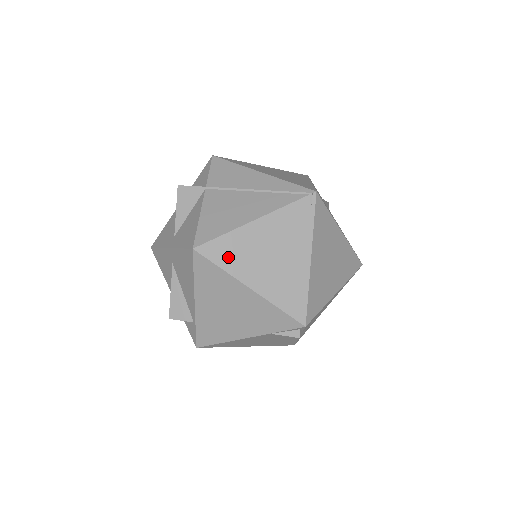
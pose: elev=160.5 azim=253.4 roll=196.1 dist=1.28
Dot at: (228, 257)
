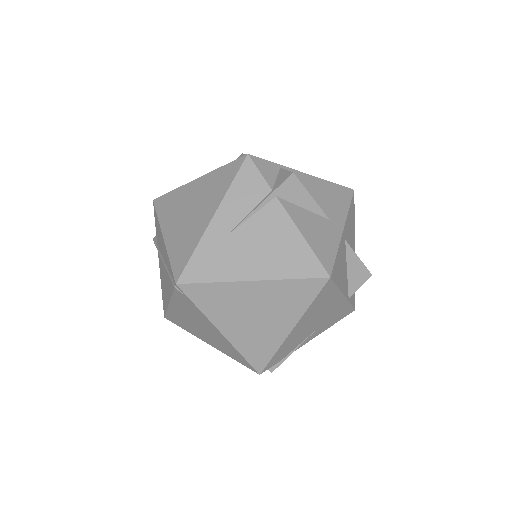
Dot at: (182, 324)
